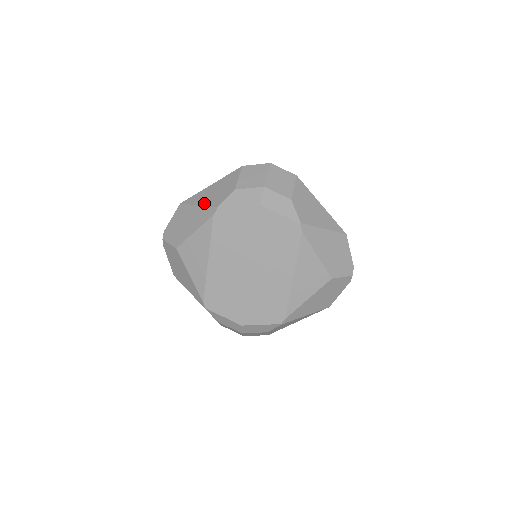
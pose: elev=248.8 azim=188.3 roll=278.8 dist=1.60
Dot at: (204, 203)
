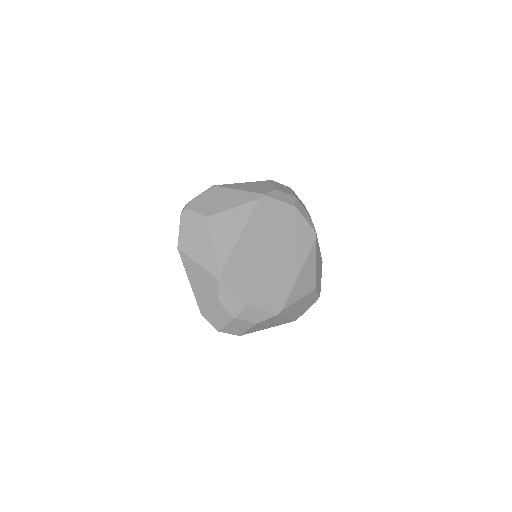
Dot at: (246, 190)
